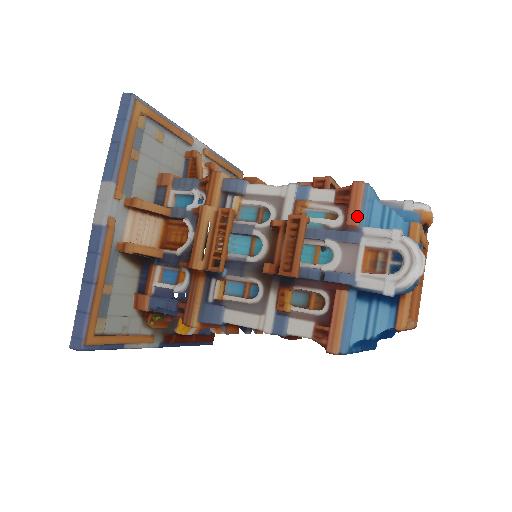
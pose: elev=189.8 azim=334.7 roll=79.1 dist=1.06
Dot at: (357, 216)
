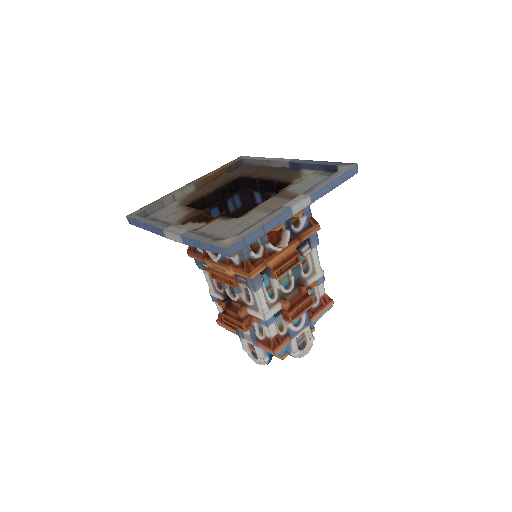
Dot at: (261, 348)
